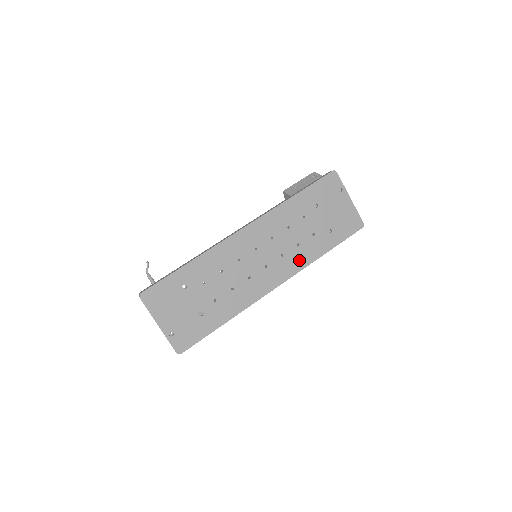
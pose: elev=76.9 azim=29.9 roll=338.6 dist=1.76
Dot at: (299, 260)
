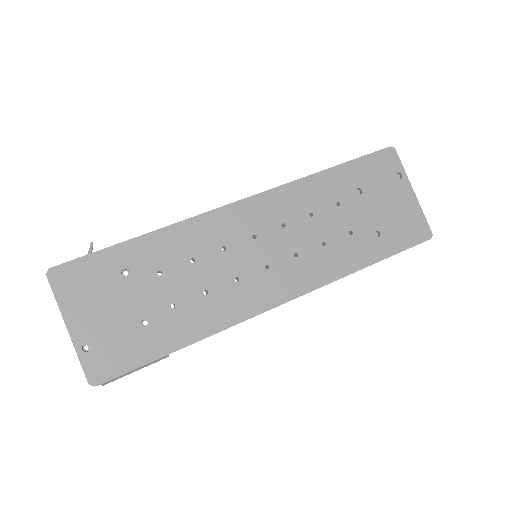
Dot at: (323, 268)
